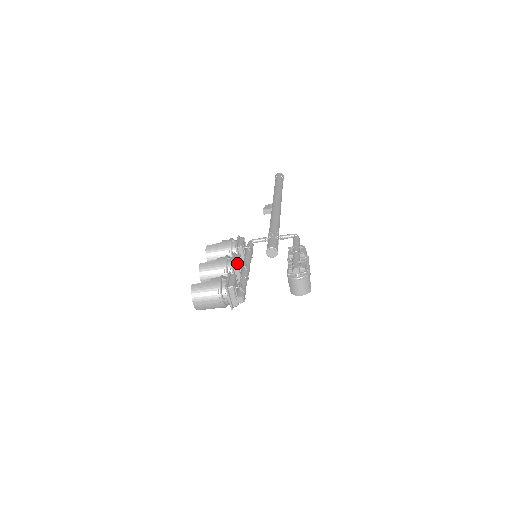
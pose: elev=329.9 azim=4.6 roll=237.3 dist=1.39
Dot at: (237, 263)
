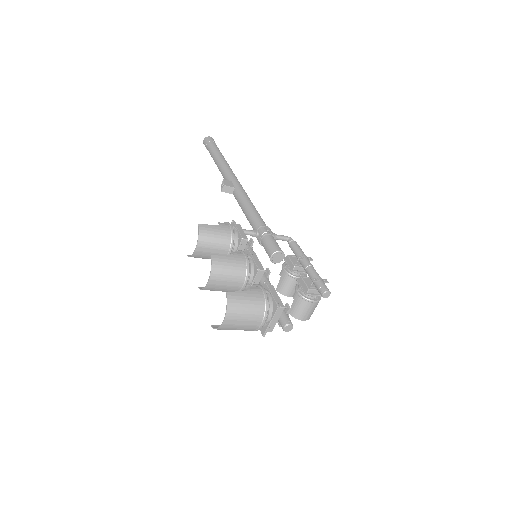
Dot at: occluded
